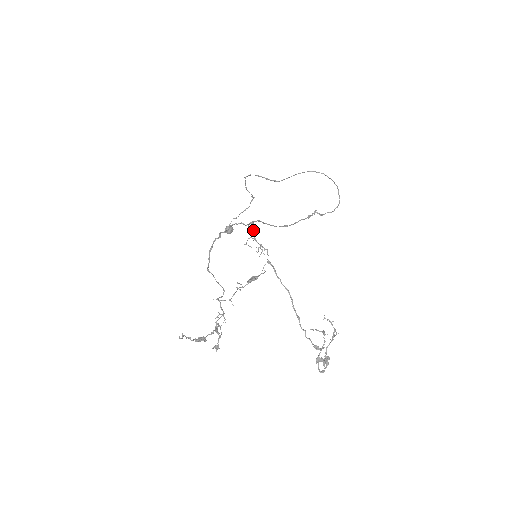
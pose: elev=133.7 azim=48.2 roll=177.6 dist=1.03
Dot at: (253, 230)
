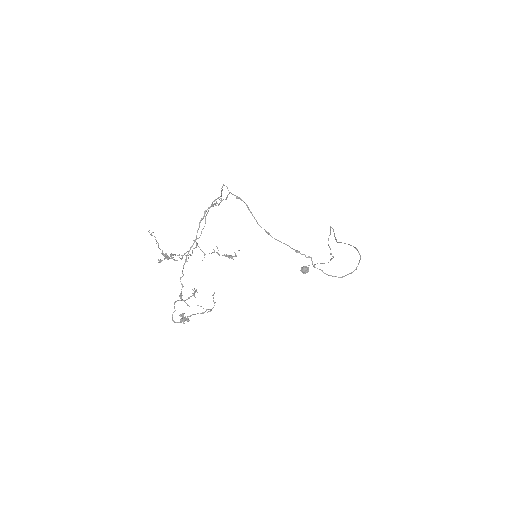
Dot at: occluded
